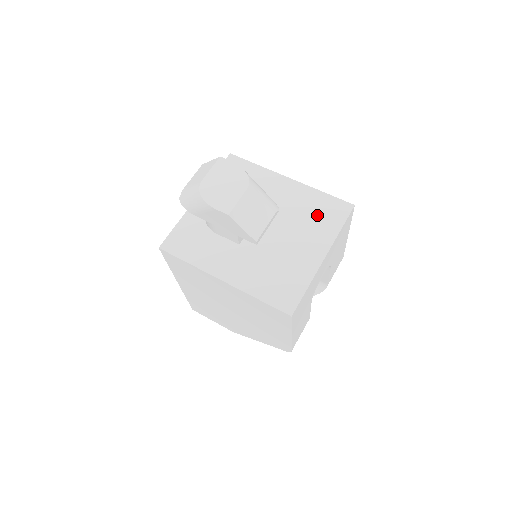
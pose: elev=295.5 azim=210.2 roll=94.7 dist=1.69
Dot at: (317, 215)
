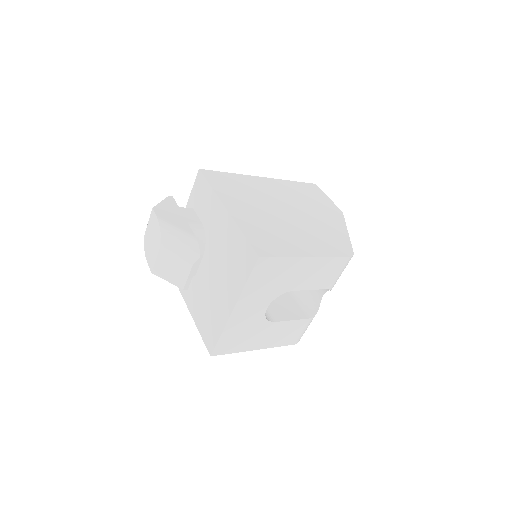
Dot at: (235, 261)
